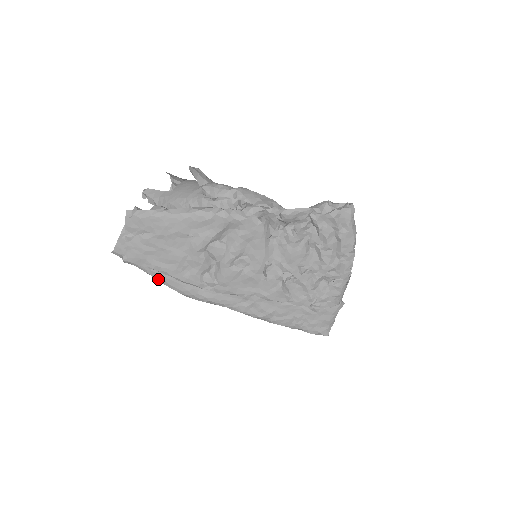
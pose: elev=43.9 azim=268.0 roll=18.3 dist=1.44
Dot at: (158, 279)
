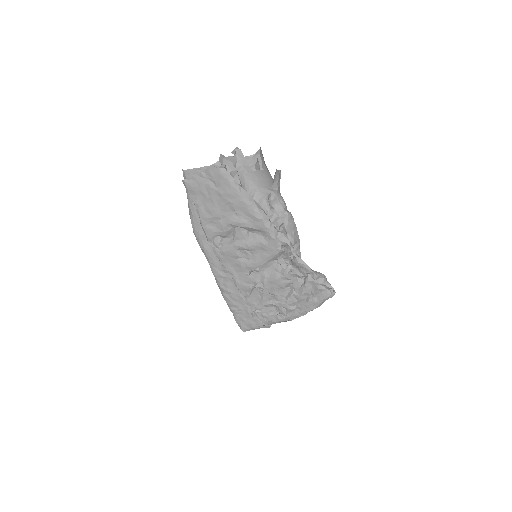
Dot at: (190, 210)
